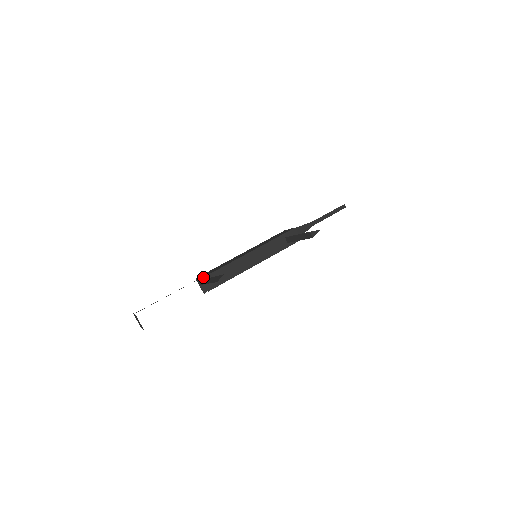
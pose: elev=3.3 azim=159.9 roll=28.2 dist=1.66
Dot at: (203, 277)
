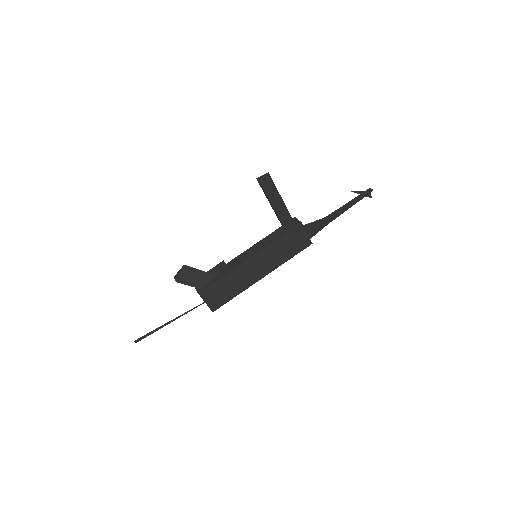
Dot at: occluded
